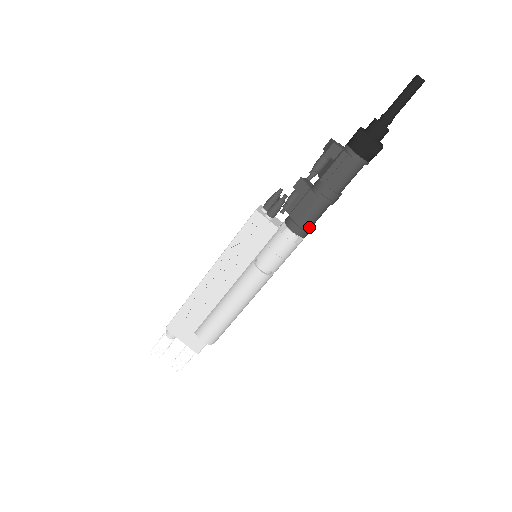
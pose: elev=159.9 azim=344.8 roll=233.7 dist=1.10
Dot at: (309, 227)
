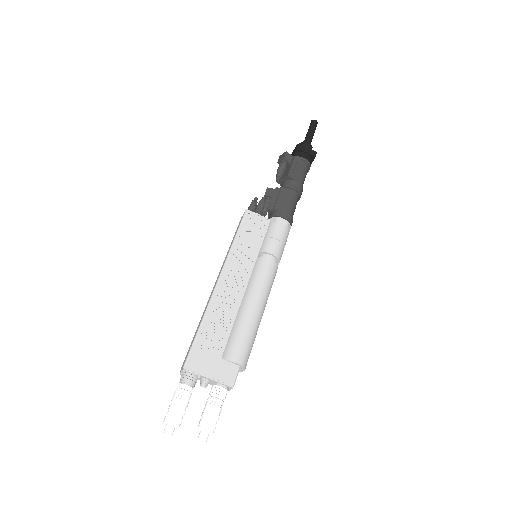
Dot at: (292, 216)
